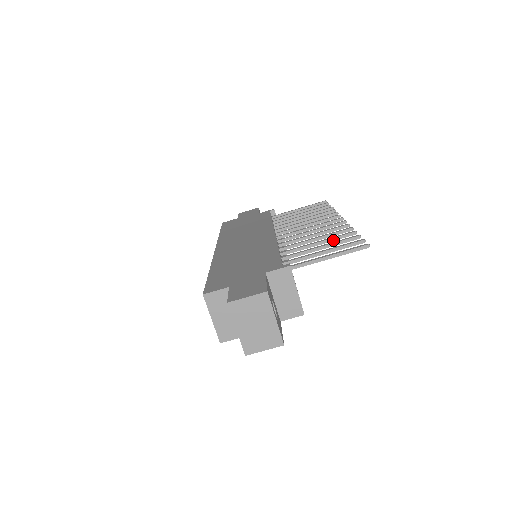
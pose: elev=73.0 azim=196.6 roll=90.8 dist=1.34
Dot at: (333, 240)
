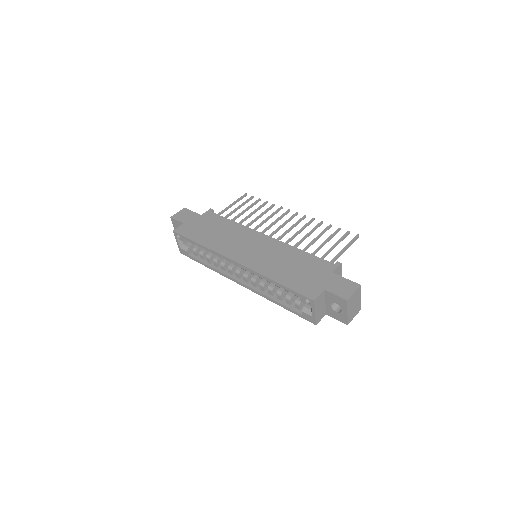
Dot at: occluded
